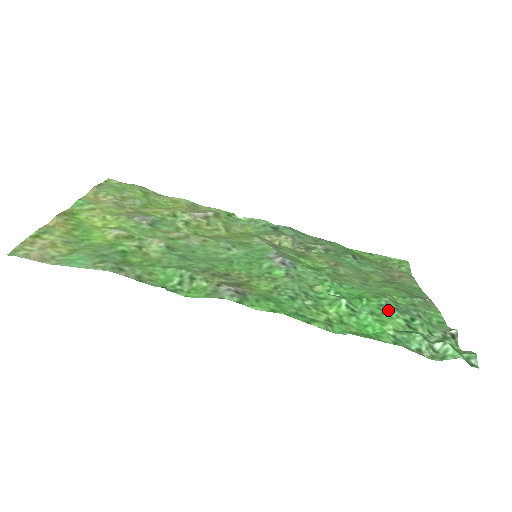
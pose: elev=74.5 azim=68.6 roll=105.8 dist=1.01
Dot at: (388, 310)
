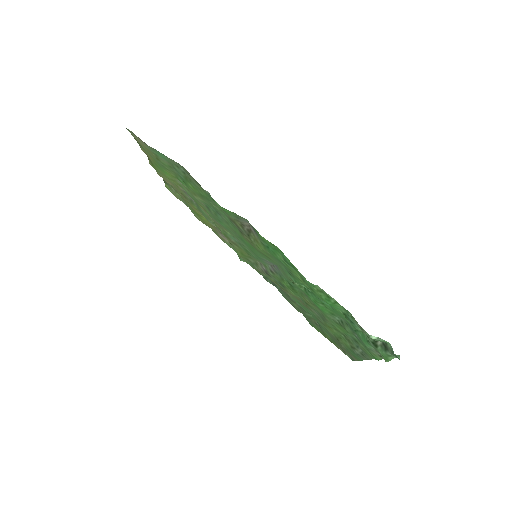
Dot at: (341, 316)
